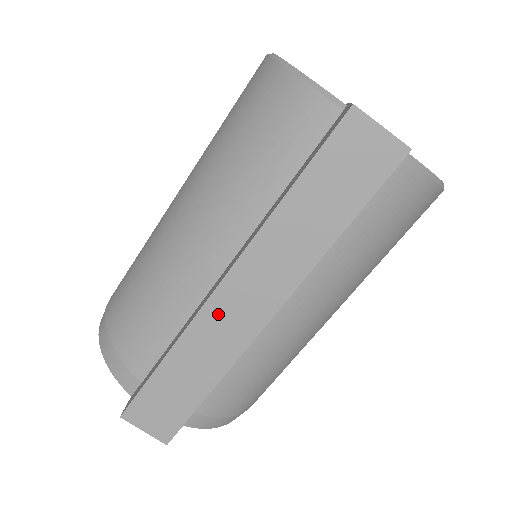
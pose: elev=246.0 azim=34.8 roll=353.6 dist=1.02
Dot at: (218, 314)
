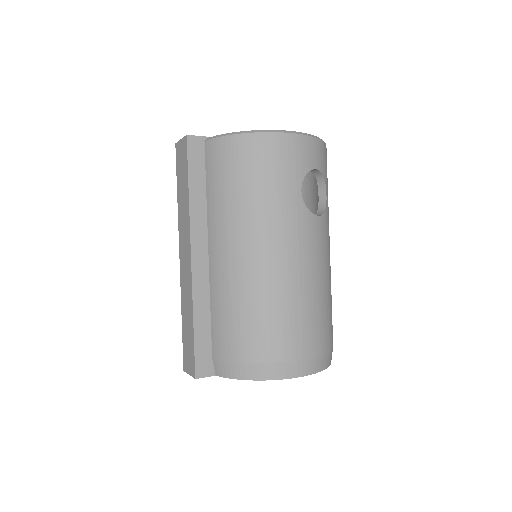
Dot at: (183, 272)
